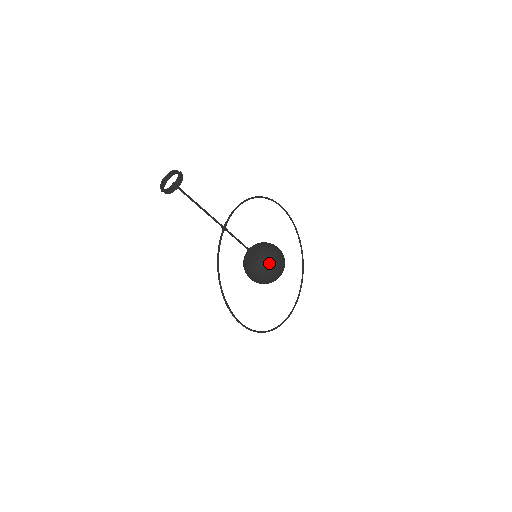
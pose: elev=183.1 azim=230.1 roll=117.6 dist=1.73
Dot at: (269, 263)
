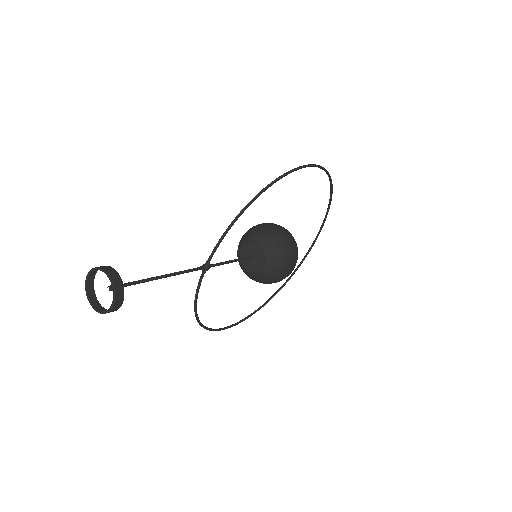
Dot at: (272, 277)
